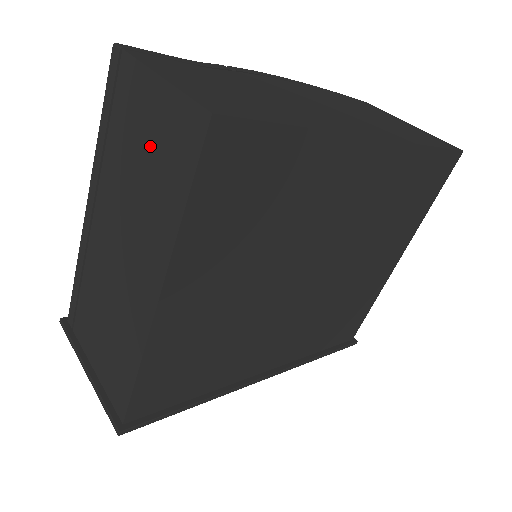
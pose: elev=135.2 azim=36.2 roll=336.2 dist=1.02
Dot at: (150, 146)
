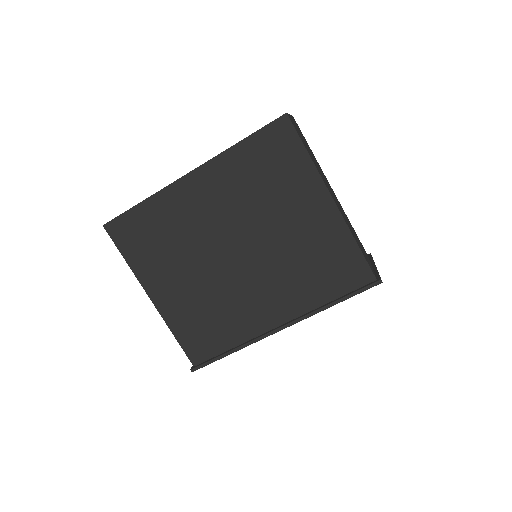
Dot at: occluded
